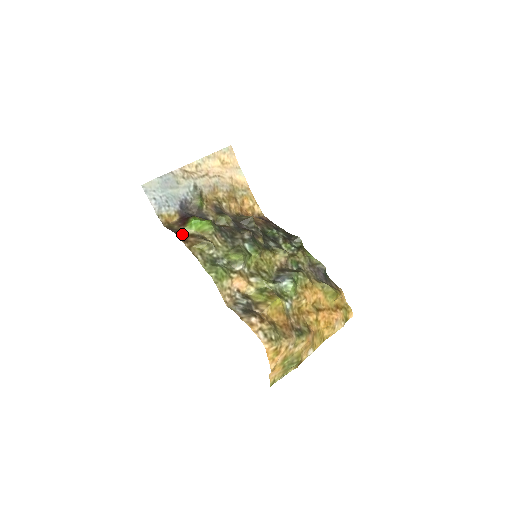
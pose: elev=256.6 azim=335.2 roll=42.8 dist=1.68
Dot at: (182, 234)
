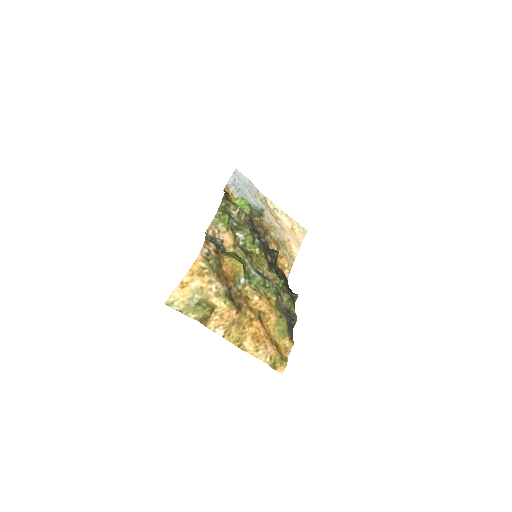
Dot at: (228, 196)
